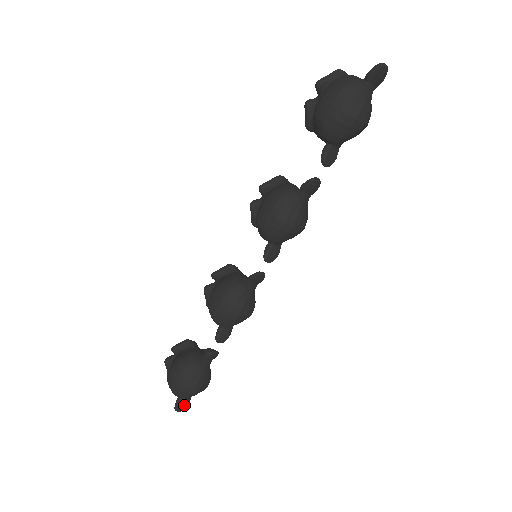
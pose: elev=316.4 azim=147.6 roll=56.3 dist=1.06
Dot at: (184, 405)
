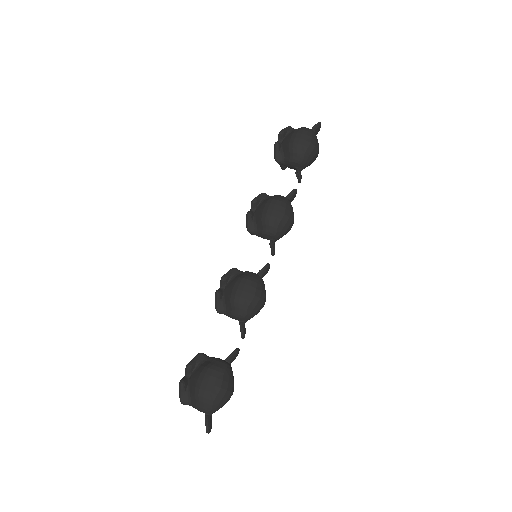
Dot at: (211, 424)
